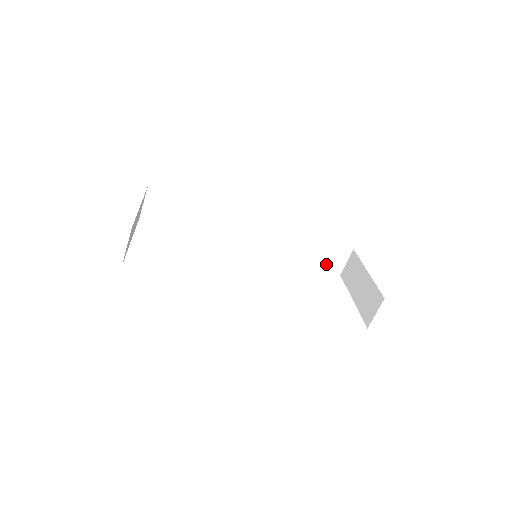
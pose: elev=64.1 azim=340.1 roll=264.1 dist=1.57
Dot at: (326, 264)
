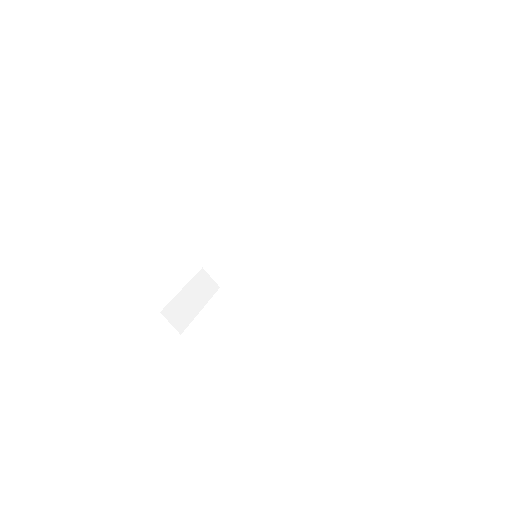
Dot at: (339, 200)
